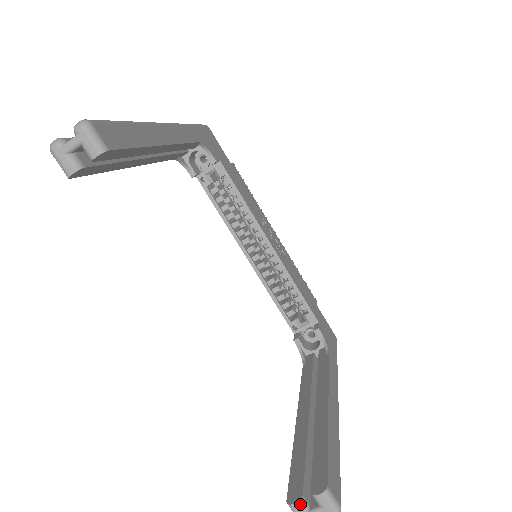
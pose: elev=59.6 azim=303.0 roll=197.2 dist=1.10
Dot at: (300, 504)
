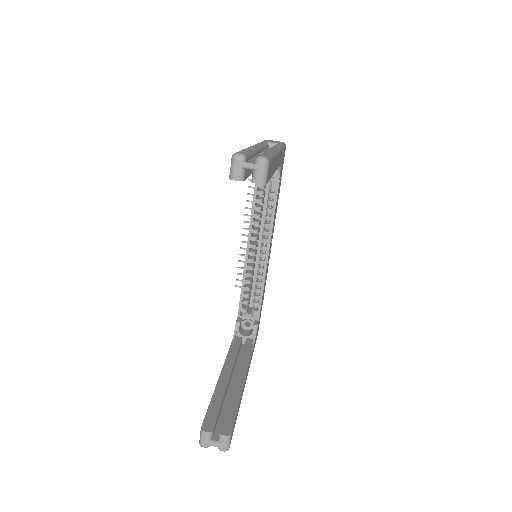
Dot at: (209, 434)
